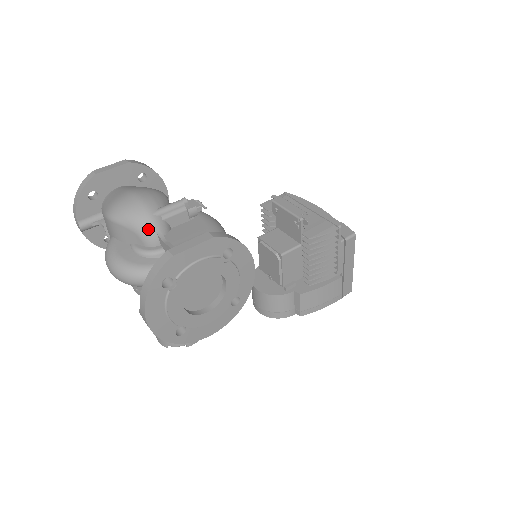
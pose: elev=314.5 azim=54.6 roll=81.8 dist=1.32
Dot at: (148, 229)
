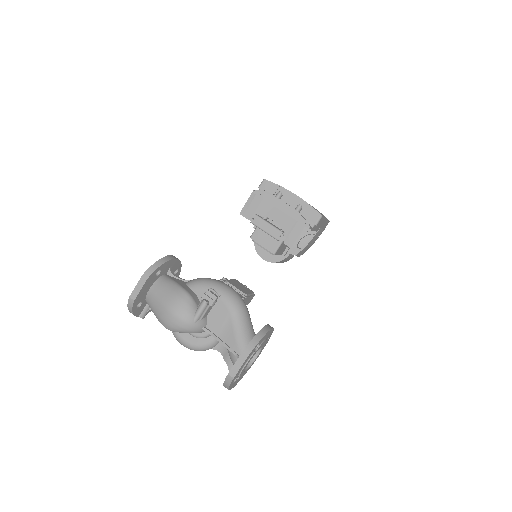
Dot at: (196, 331)
